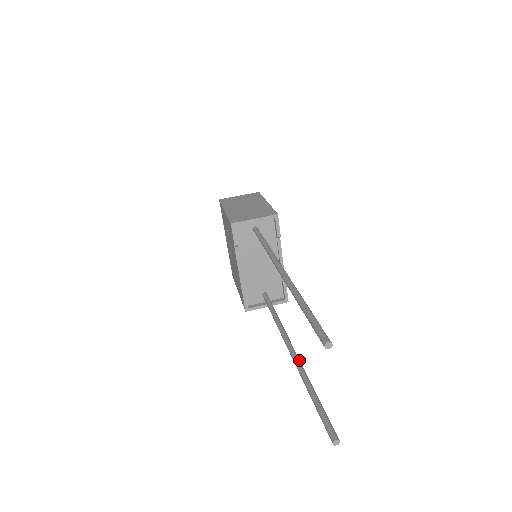
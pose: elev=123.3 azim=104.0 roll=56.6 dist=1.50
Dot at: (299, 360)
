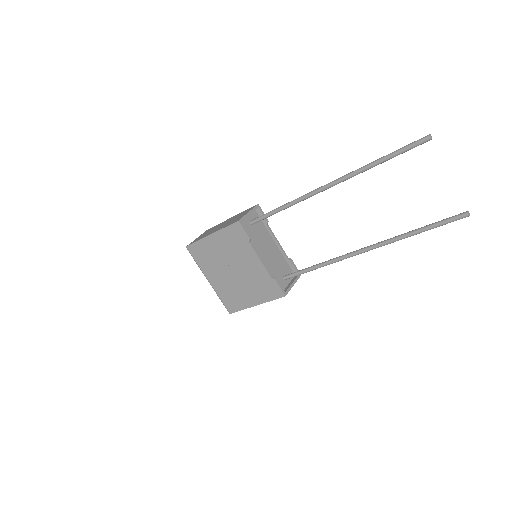
Dot at: (379, 242)
